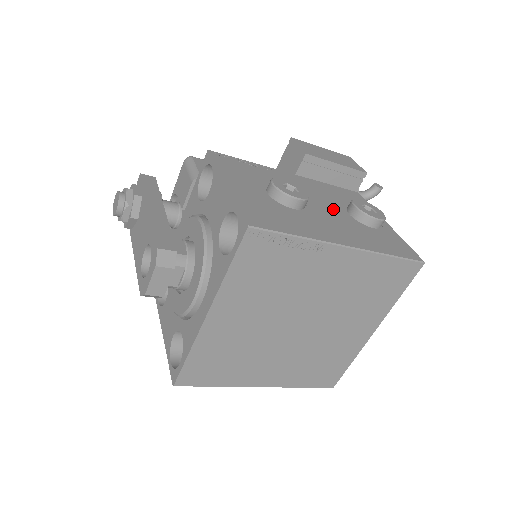
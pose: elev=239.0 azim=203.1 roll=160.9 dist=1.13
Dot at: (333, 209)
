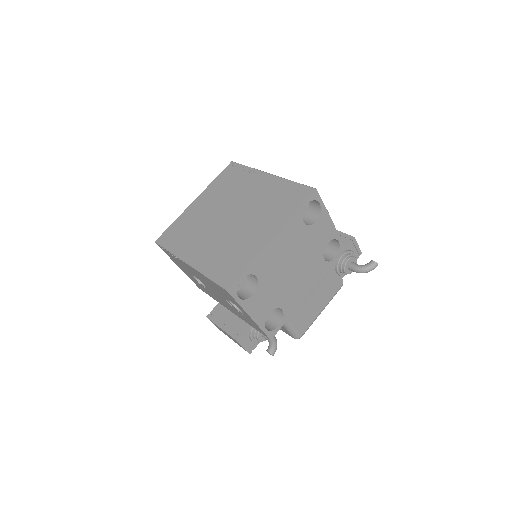
Dot at: occluded
